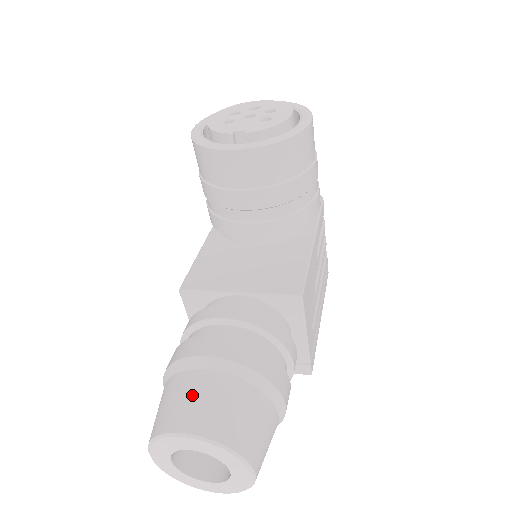
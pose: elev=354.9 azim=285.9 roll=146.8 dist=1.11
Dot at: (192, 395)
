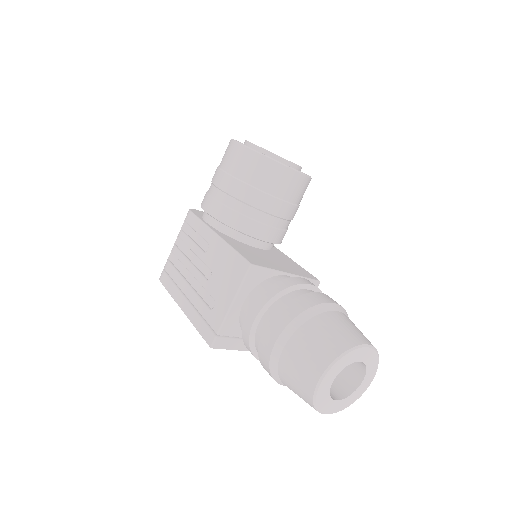
Dot at: (347, 324)
